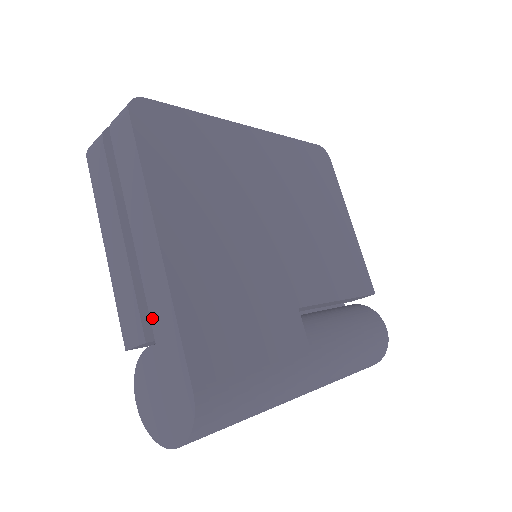
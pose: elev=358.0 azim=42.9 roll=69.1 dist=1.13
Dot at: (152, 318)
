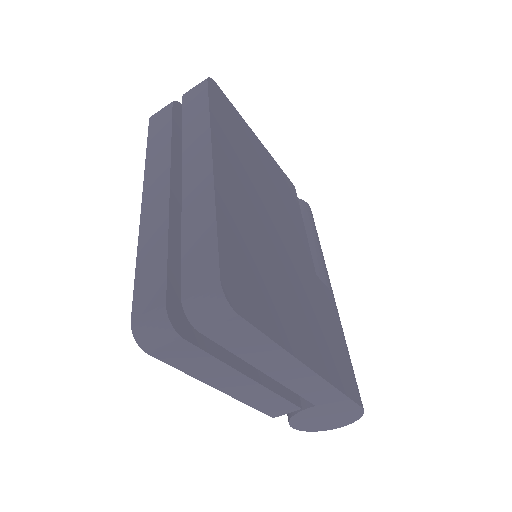
Dot at: (309, 399)
